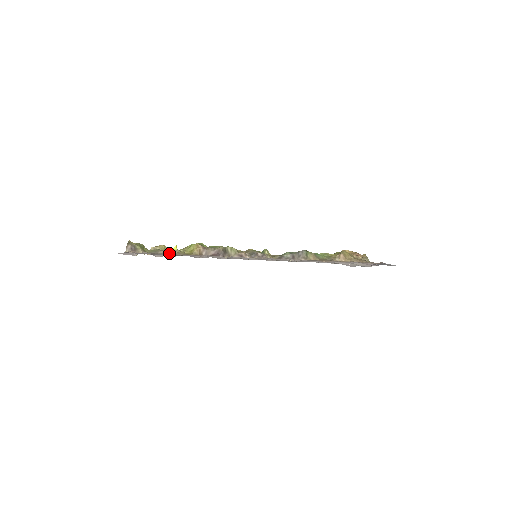
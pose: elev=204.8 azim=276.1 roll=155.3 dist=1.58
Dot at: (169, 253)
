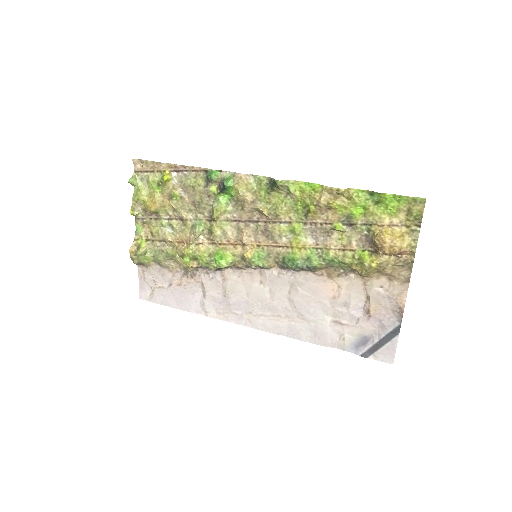
Dot at: (171, 268)
